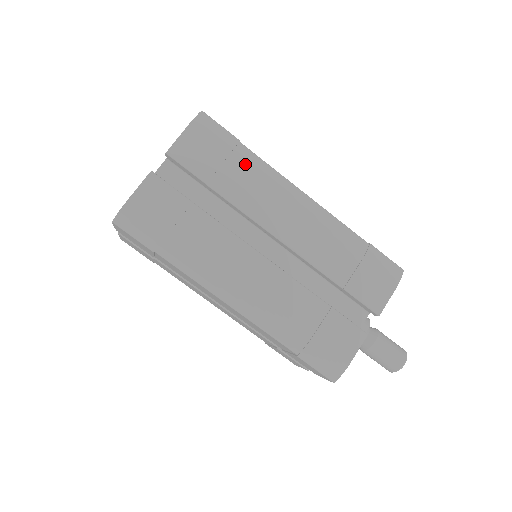
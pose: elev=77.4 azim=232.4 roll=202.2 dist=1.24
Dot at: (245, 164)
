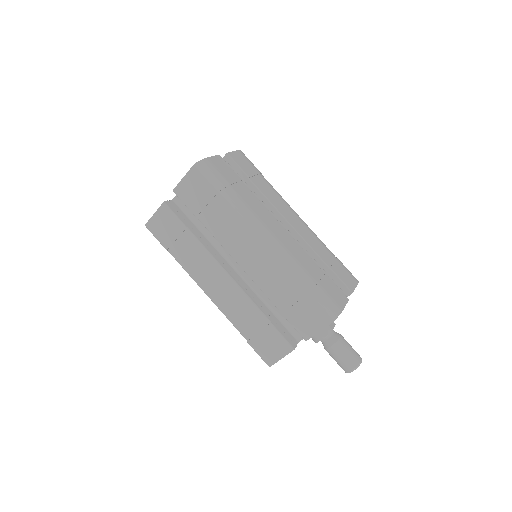
Dot at: (268, 183)
